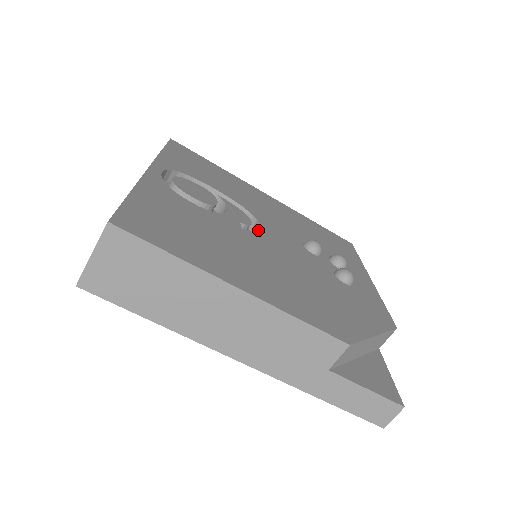
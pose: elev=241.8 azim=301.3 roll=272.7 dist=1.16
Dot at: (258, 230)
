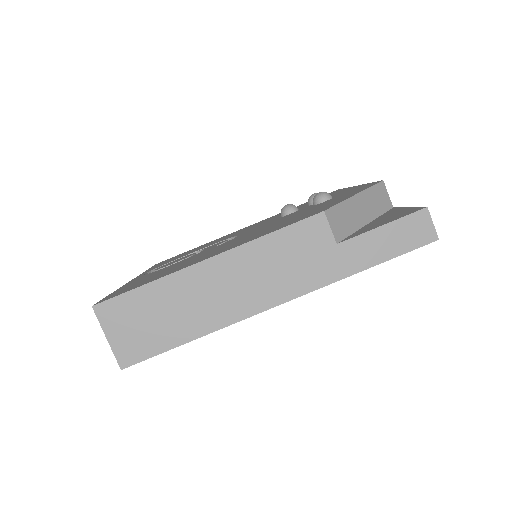
Dot at: occluded
